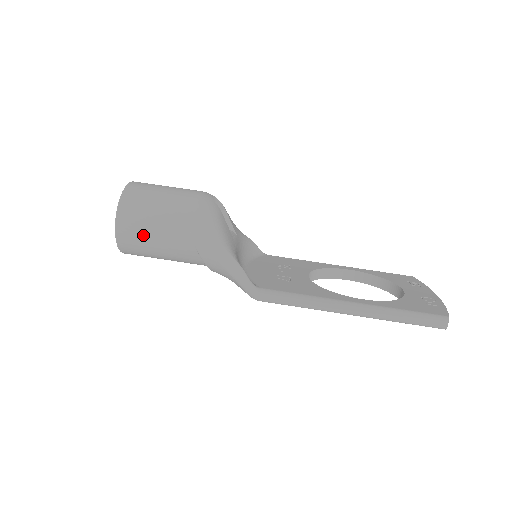
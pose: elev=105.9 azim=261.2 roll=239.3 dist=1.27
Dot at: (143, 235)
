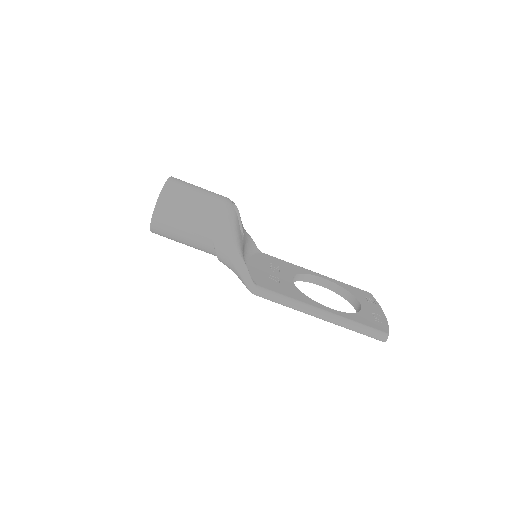
Dot at: (174, 224)
